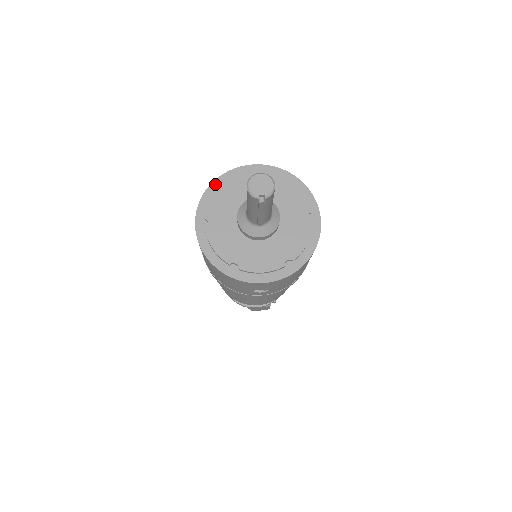
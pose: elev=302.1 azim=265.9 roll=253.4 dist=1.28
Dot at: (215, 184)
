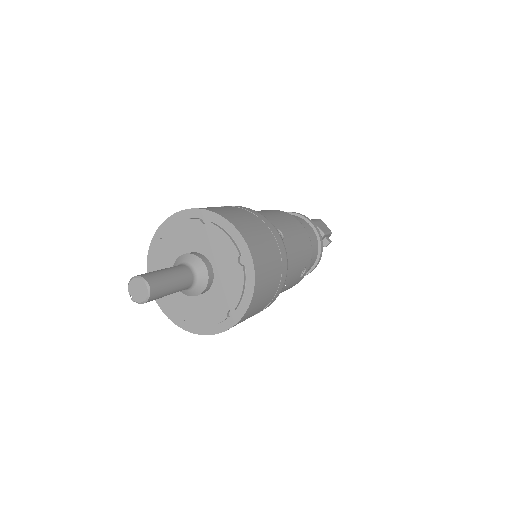
Dot at: (195, 212)
